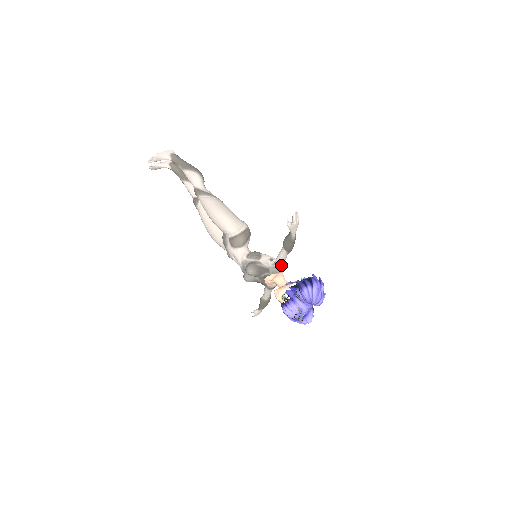
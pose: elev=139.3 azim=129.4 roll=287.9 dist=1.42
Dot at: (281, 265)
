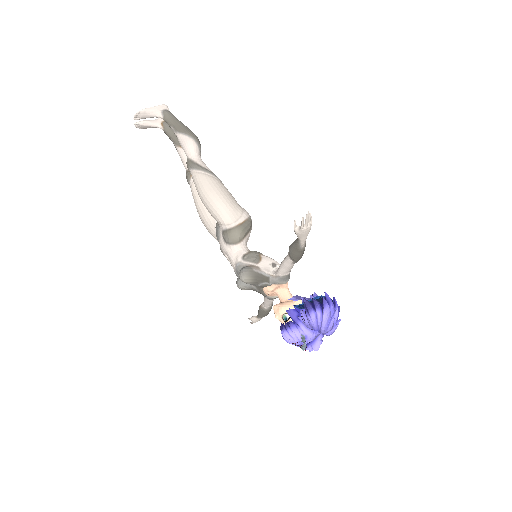
Dot at: (285, 275)
